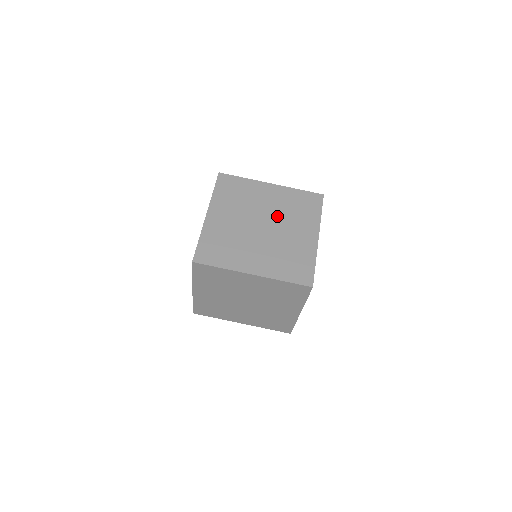
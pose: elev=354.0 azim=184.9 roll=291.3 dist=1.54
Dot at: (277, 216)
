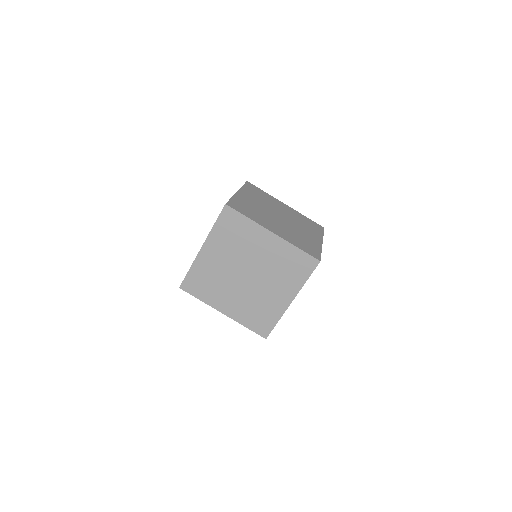
Dot at: (291, 219)
